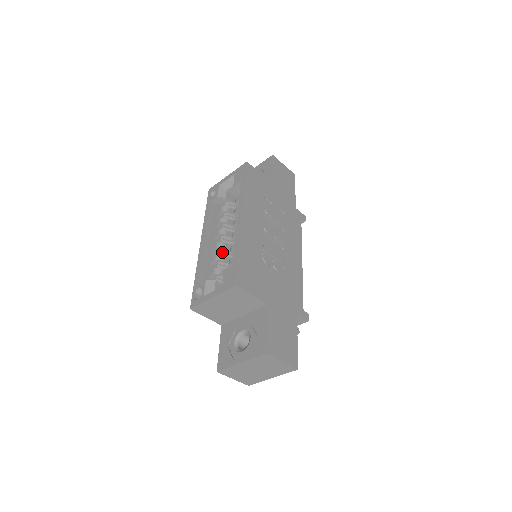
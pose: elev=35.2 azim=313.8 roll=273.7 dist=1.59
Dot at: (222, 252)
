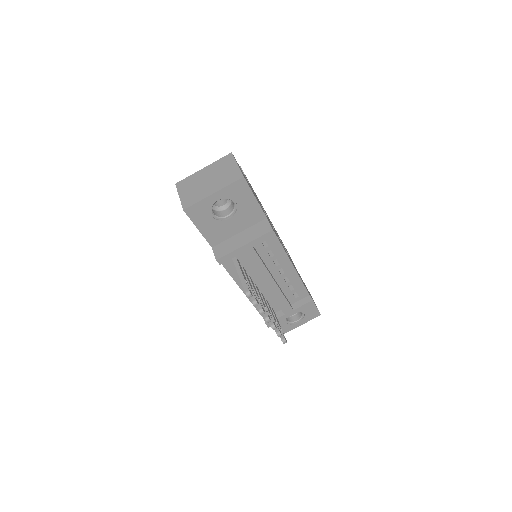
Dot at: occluded
